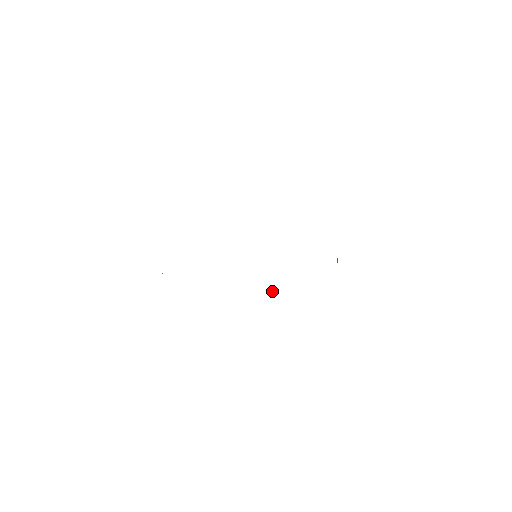
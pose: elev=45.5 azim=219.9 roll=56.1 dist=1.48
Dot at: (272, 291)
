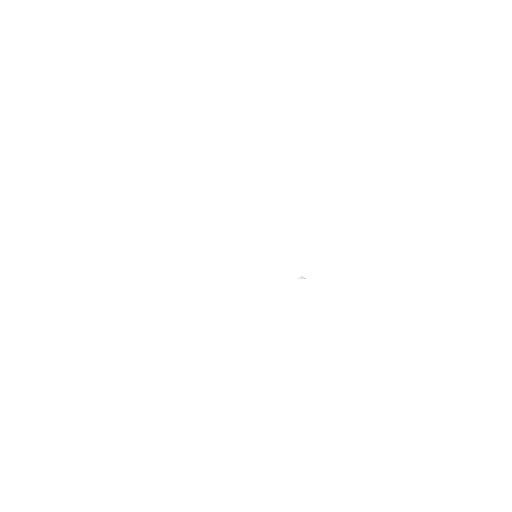
Dot at: (297, 278)
